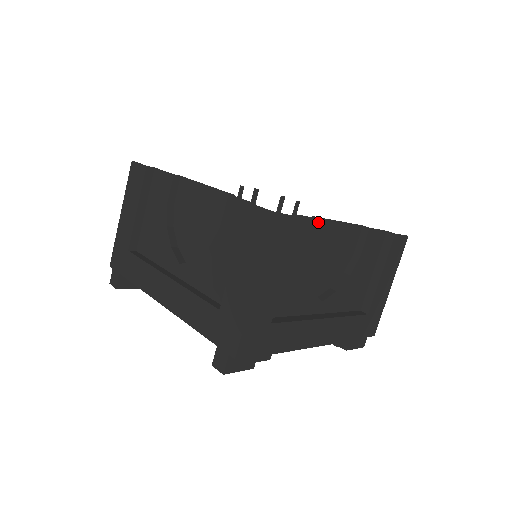
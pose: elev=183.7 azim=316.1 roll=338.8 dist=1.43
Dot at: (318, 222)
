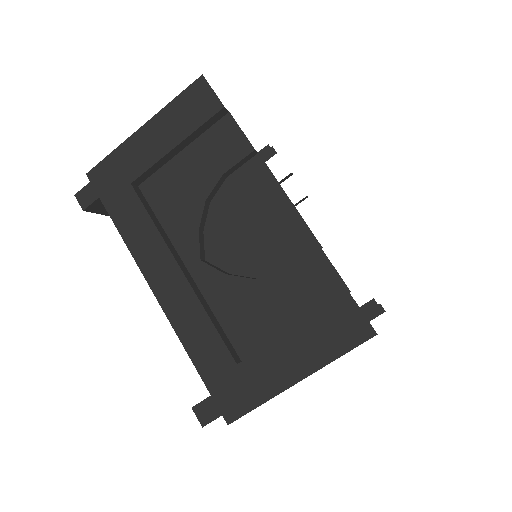
Dot at: occluded
